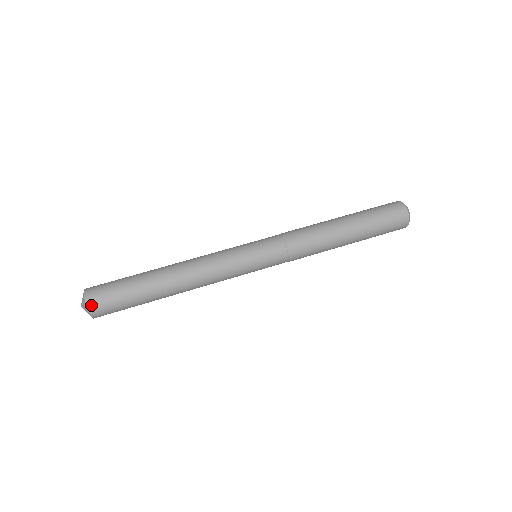
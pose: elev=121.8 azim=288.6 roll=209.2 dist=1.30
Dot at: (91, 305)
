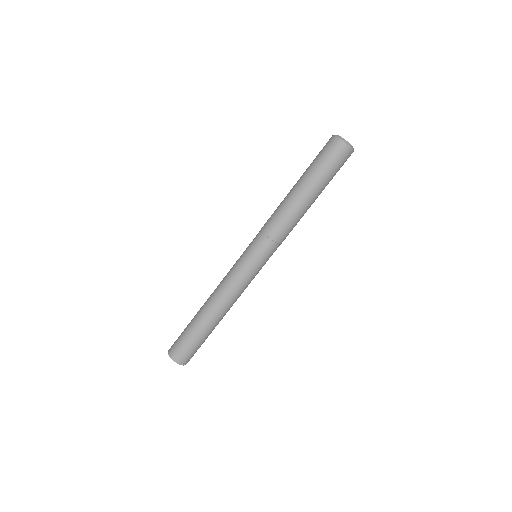
Dot at: (176, 359)
